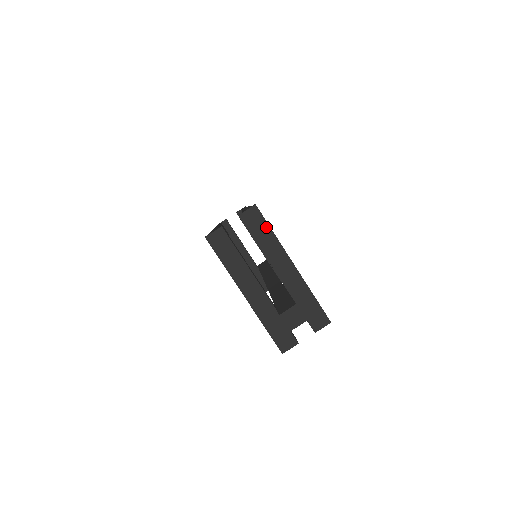
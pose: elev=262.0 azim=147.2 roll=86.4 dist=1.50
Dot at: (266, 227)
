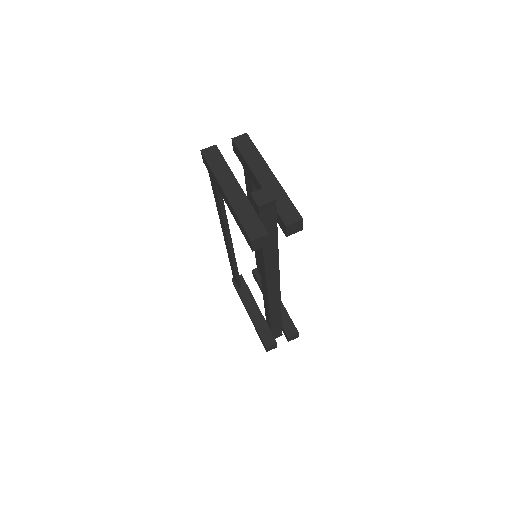
Dot at: (253, 147)
